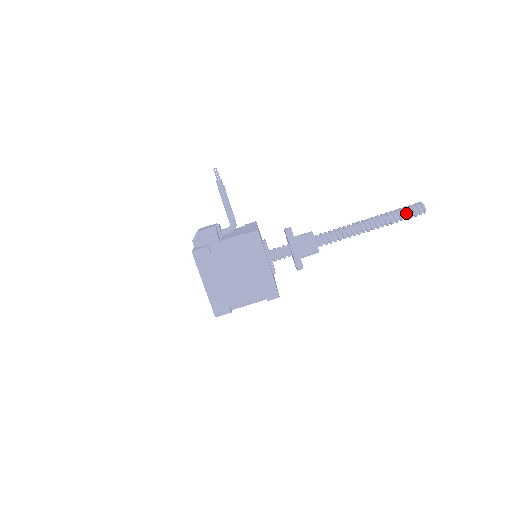
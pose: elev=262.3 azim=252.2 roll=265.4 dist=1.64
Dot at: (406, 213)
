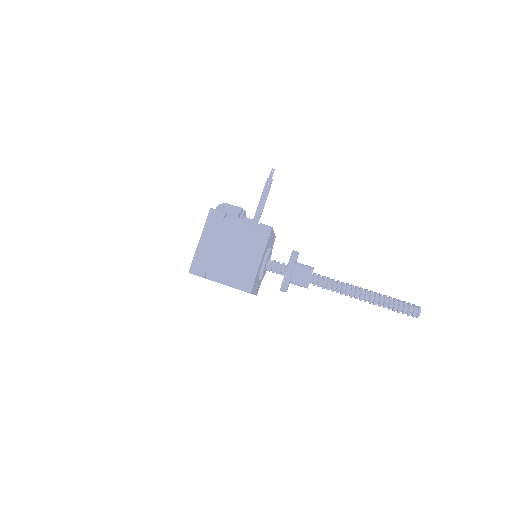
Dot at: (401, 305)
